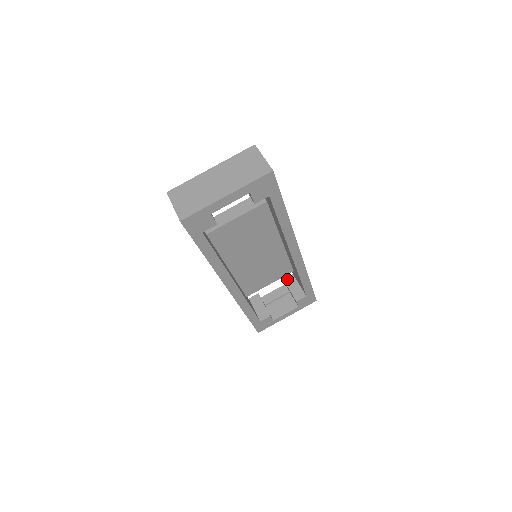
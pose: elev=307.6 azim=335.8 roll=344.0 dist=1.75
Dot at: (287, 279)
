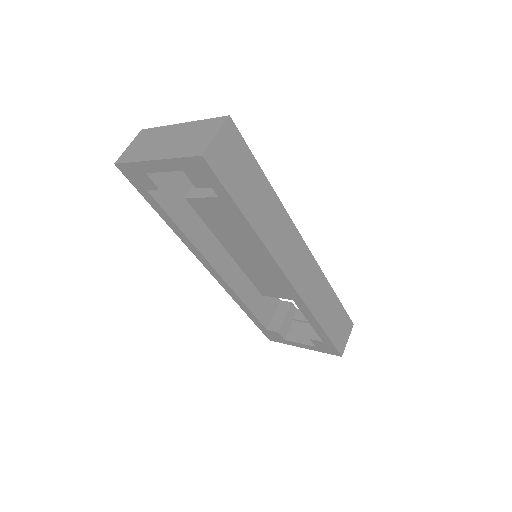
Dot at: occluded
